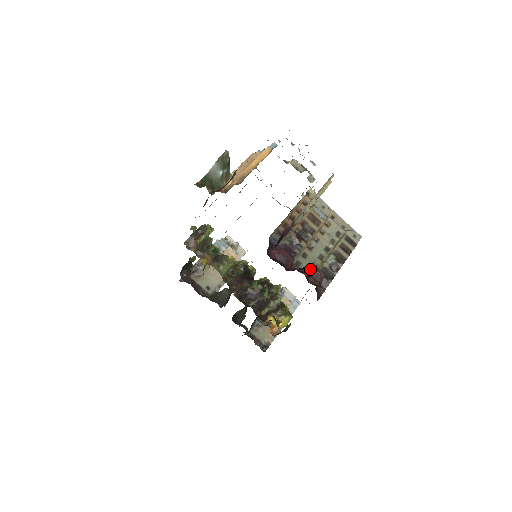
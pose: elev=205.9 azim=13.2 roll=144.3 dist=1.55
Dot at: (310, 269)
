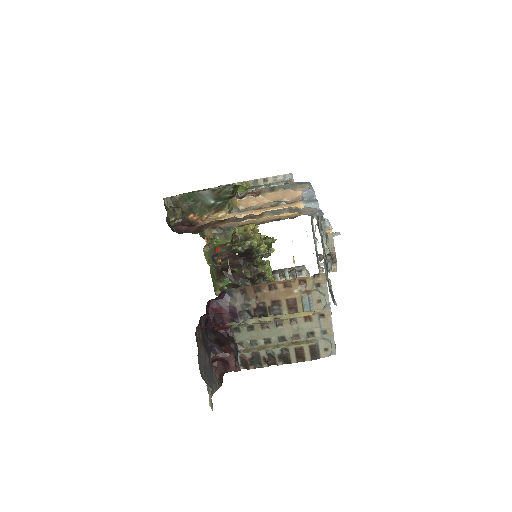
Dot at: (224, 356)
